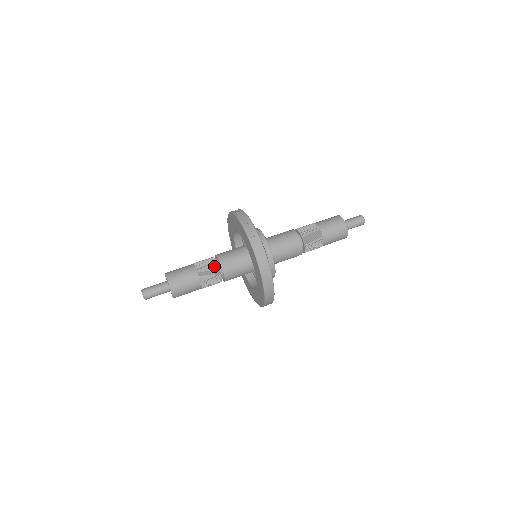
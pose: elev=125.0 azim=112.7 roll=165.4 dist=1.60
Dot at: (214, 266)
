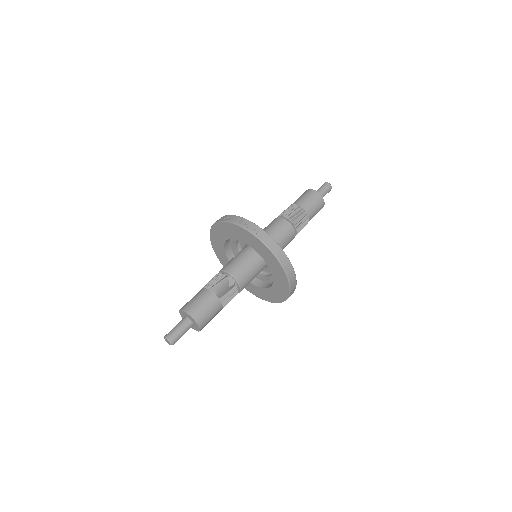
Dot at: (225, 279)
